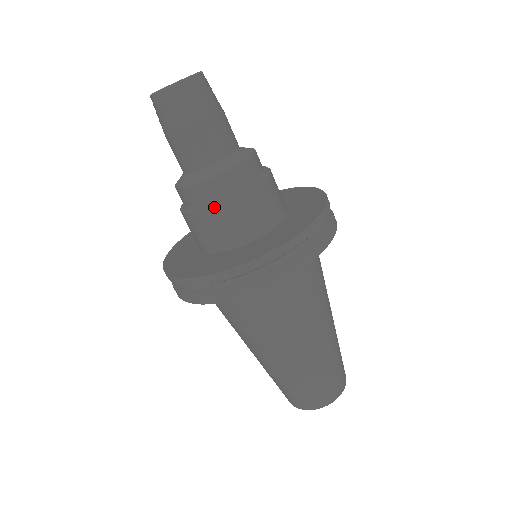
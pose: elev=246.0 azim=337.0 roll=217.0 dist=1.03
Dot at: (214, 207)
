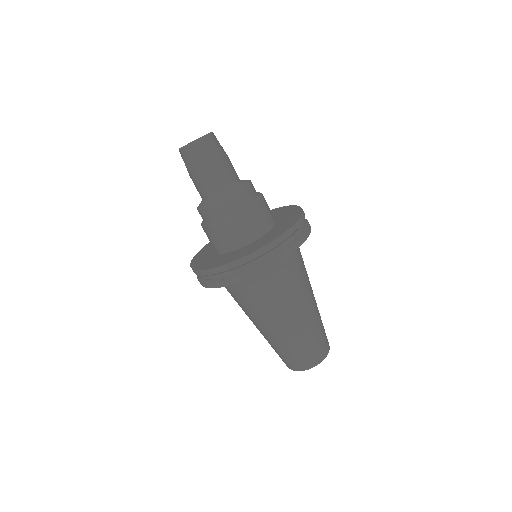
Dot at: (221, 222)
